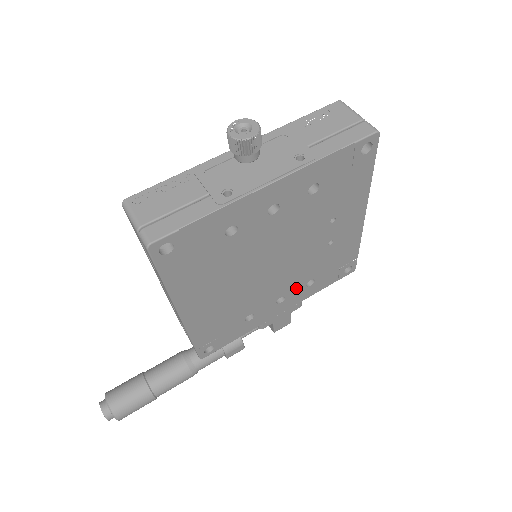
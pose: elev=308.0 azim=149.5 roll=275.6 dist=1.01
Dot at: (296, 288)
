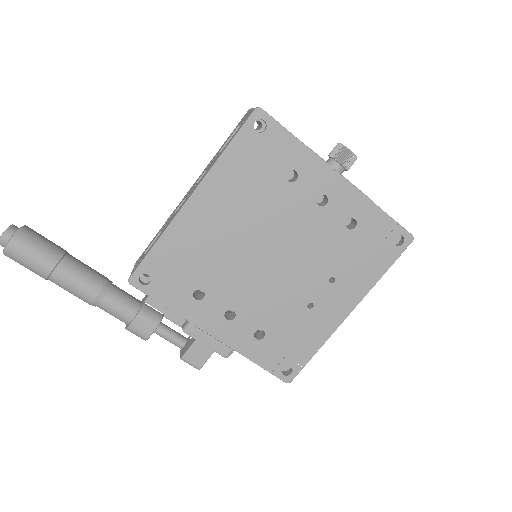
Dot at: (249, 321)
